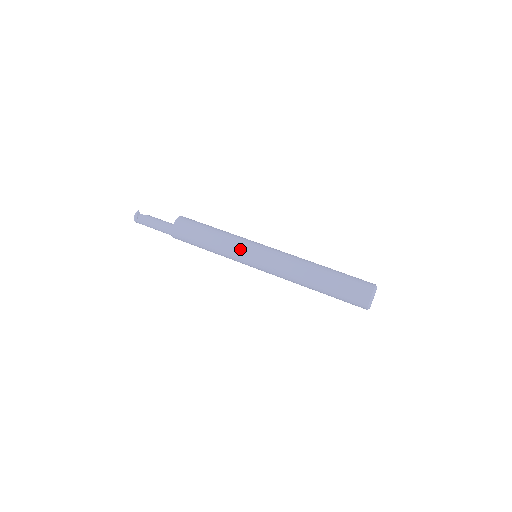
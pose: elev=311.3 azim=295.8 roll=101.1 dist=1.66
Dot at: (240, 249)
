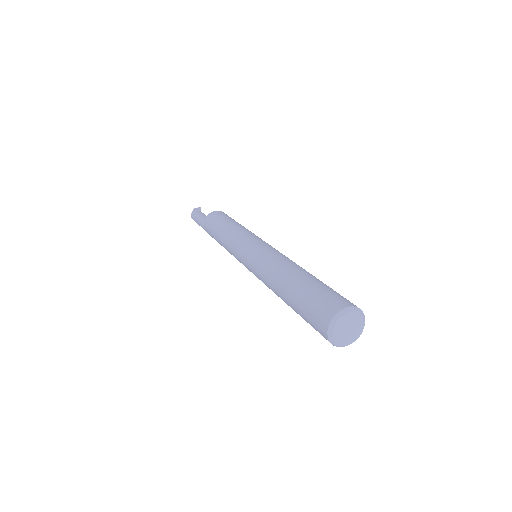
Dot at: (245, 236)
